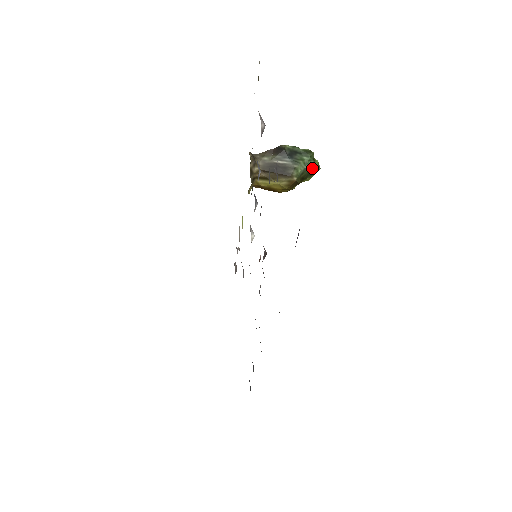
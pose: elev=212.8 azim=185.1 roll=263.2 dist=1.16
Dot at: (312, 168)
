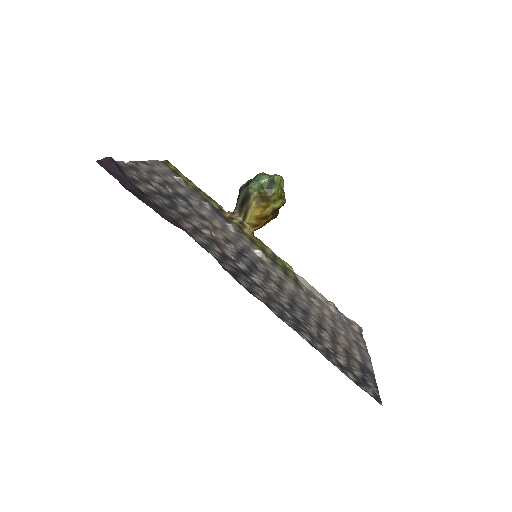
Dot at: (268, 179)
